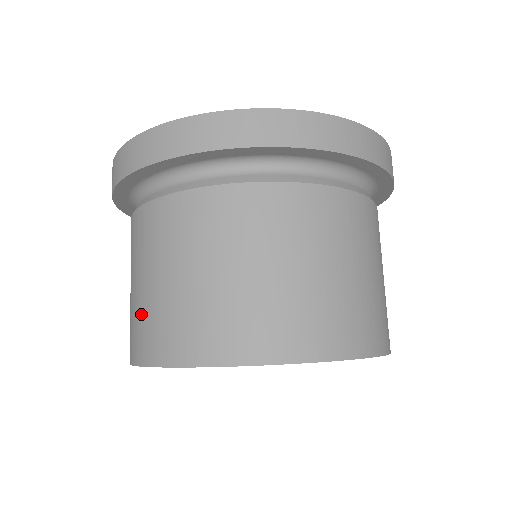
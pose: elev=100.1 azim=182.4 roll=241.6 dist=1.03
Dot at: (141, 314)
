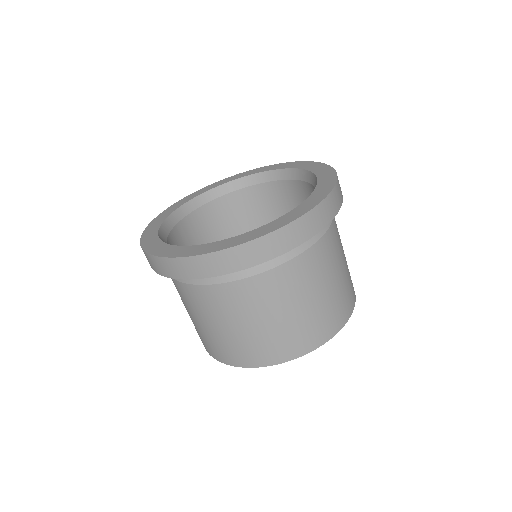
Dot at: (270, 339)
